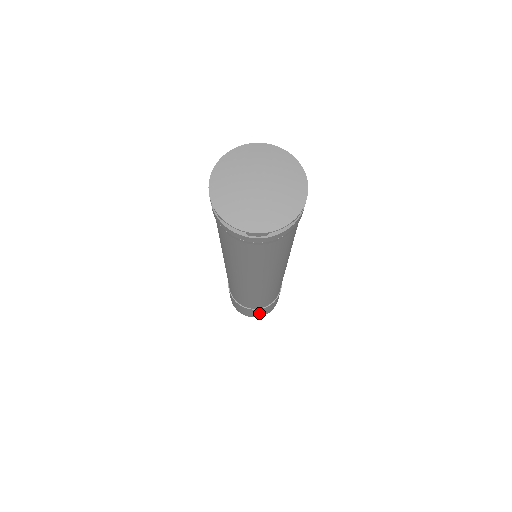
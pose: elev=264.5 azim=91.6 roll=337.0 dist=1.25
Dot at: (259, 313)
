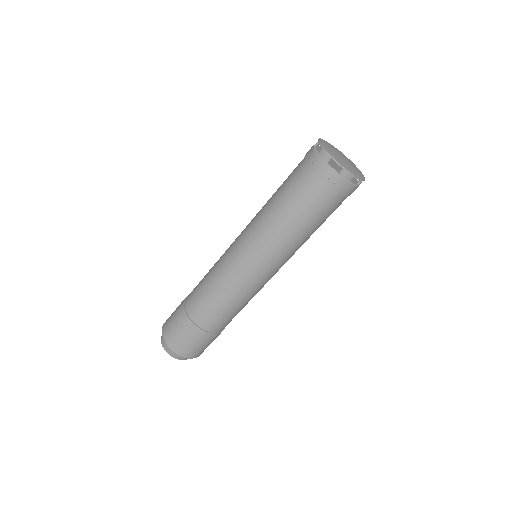
Dot at: (177, 331)
